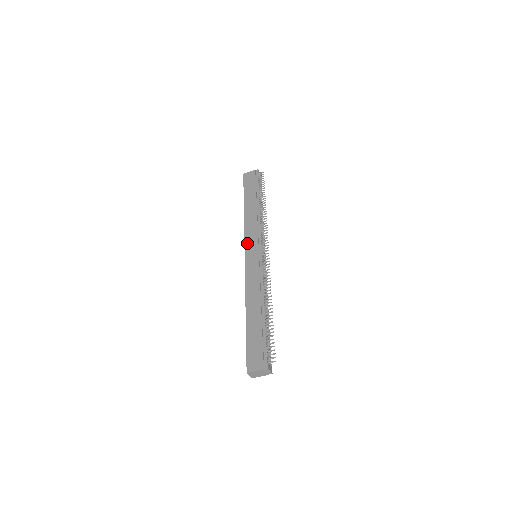
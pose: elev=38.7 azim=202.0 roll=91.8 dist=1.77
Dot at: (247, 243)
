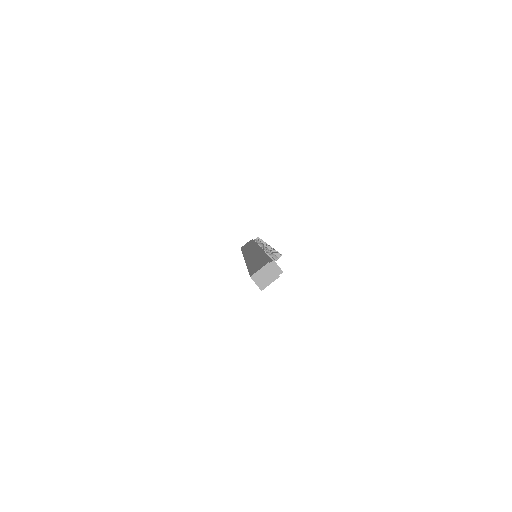
Dot at: (245, 254)
